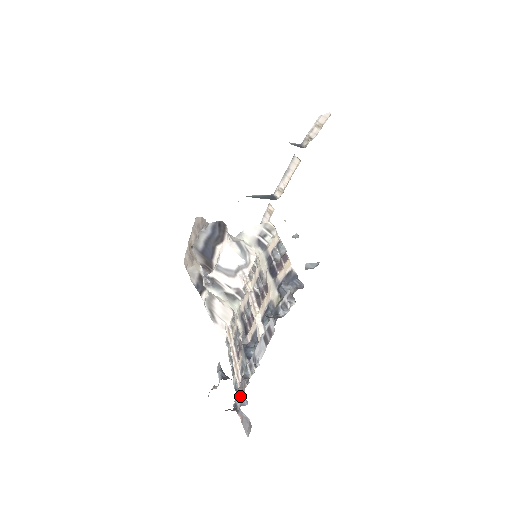
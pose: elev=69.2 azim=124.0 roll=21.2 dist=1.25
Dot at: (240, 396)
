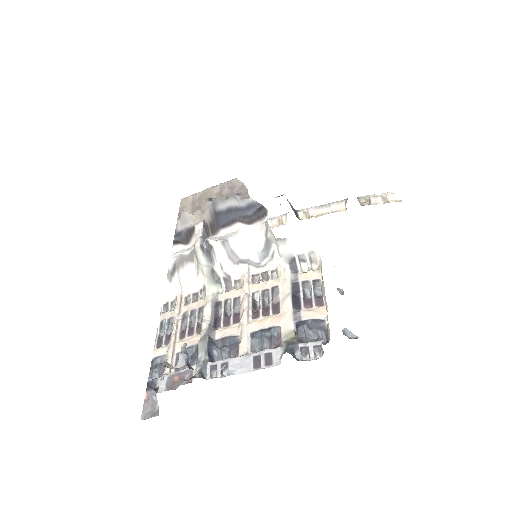
Dot at: (170, 381)
